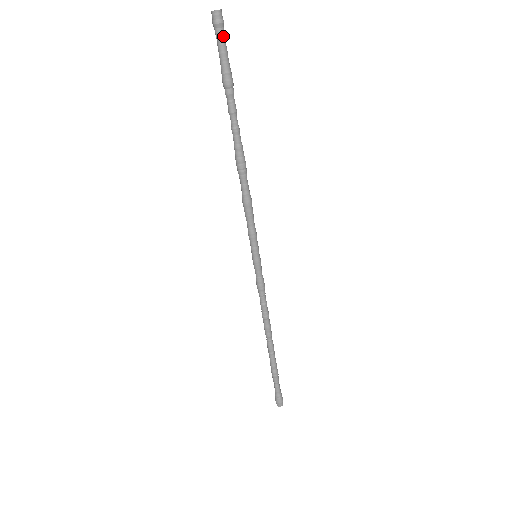
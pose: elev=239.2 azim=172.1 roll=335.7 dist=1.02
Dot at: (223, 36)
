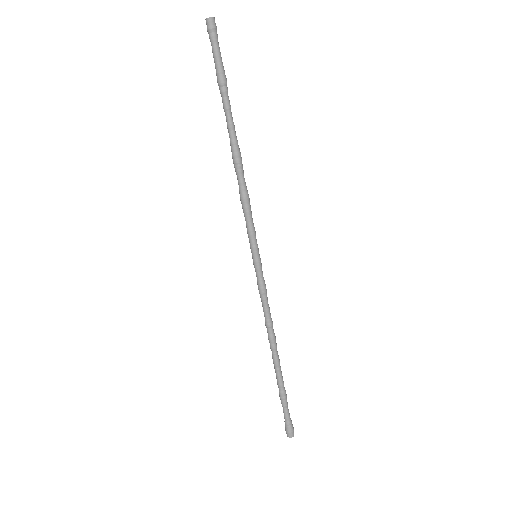
Dot at: (217, 40)
